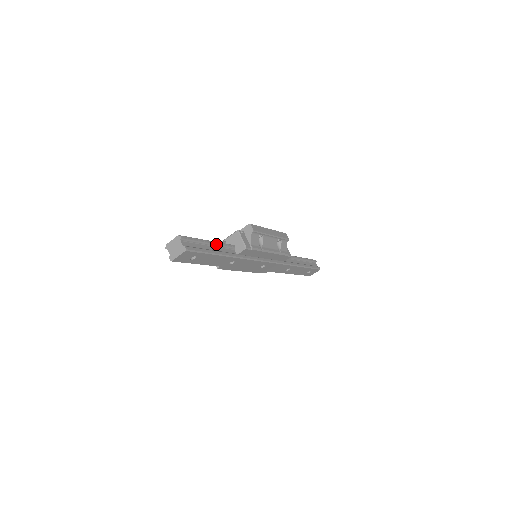
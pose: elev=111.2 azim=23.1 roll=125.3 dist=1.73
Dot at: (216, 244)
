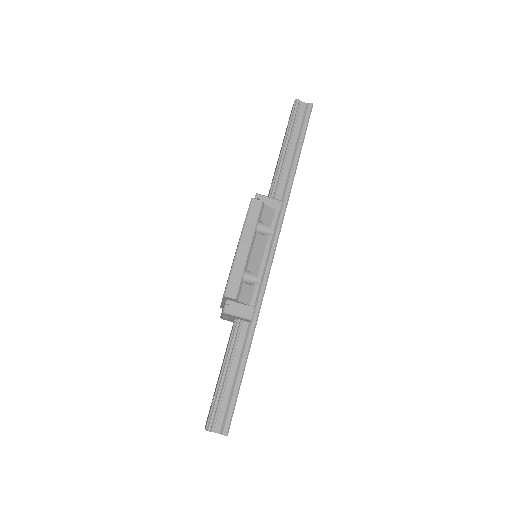
Dot at: (229, 360)
